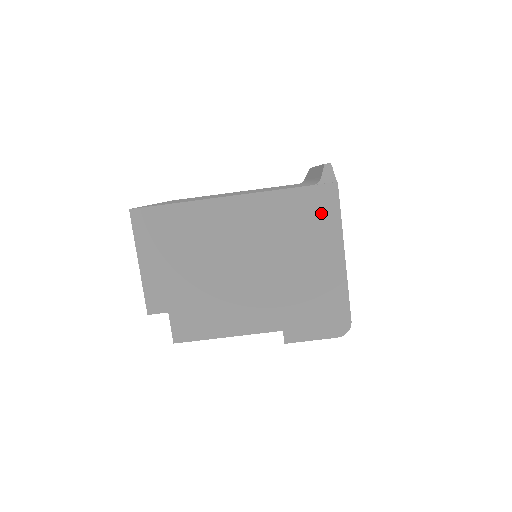
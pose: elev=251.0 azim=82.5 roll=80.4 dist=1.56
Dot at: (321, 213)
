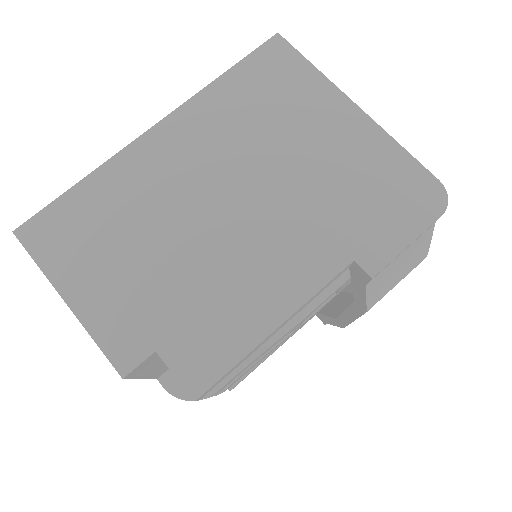
Dot at: (284, 76)
